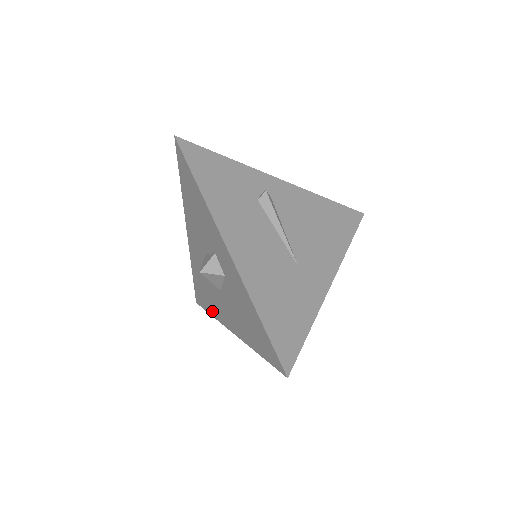
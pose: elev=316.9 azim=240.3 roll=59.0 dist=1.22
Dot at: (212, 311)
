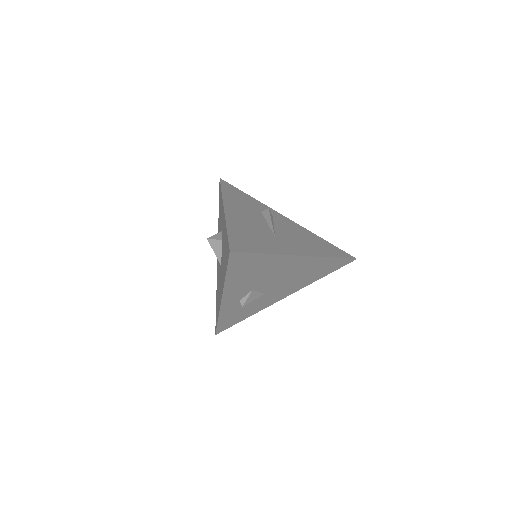
Dot at: (218, 311)
